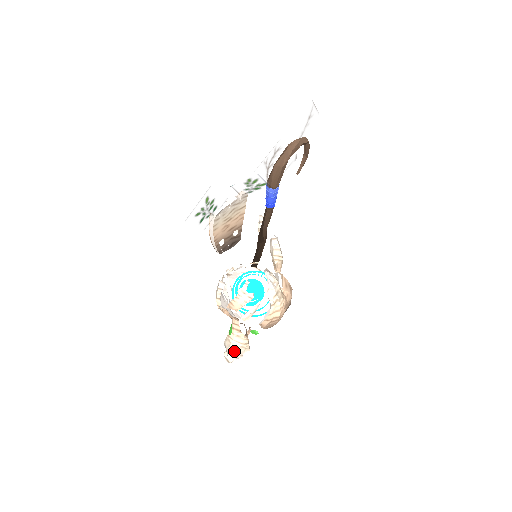
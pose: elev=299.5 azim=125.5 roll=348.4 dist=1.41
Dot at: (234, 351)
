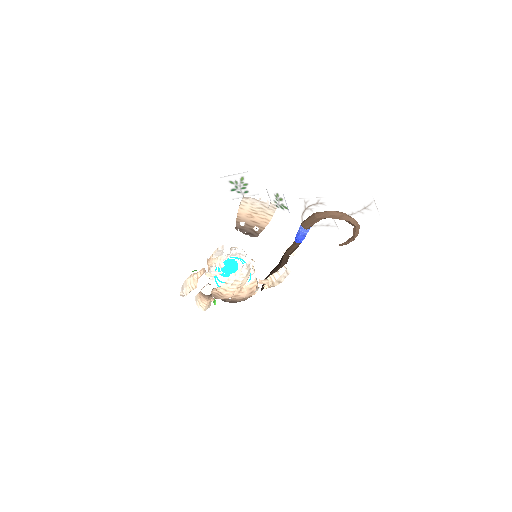
Dot at: (185, 286)
